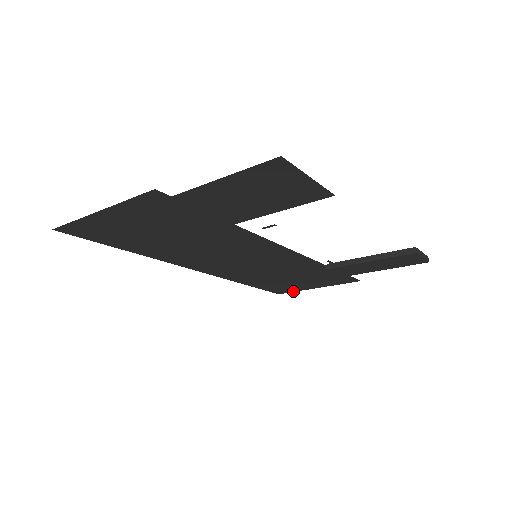
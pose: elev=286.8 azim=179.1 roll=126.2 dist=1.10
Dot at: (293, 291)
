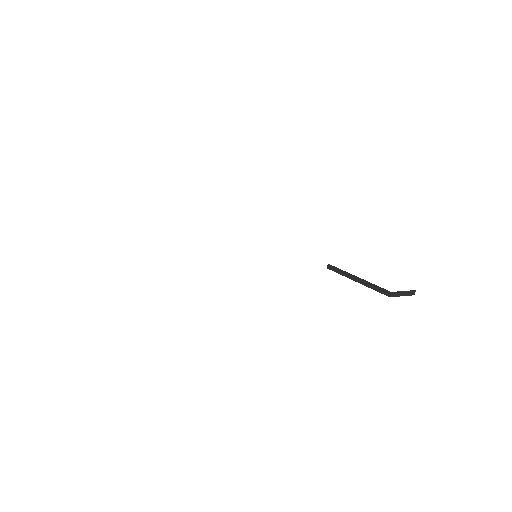
Dot at: occluded
